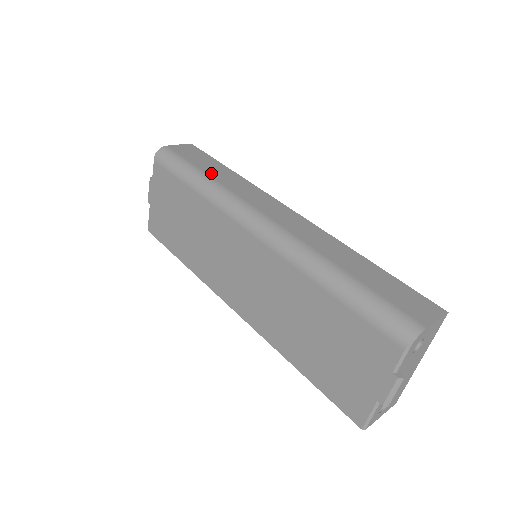
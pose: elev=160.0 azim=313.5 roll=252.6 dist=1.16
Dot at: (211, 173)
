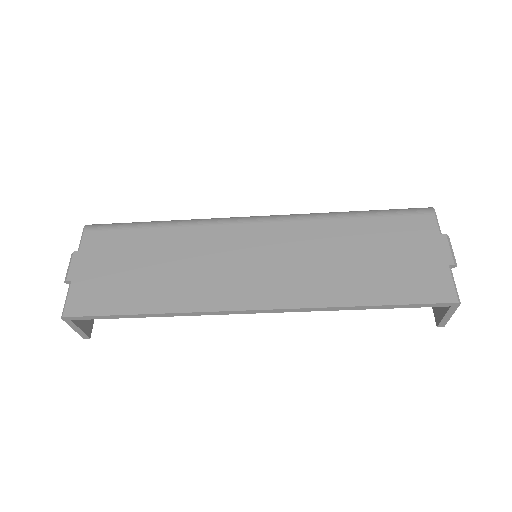
Dot at: occluded
